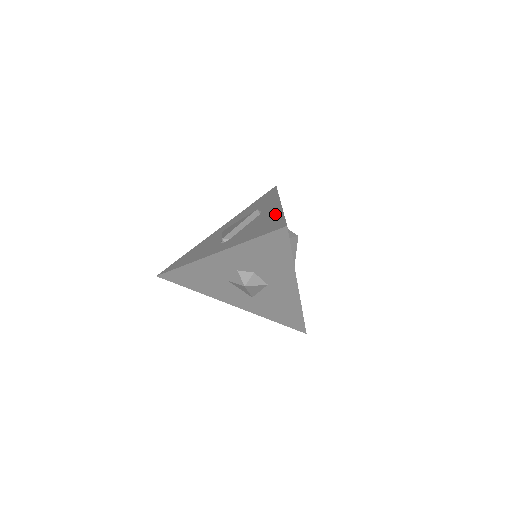
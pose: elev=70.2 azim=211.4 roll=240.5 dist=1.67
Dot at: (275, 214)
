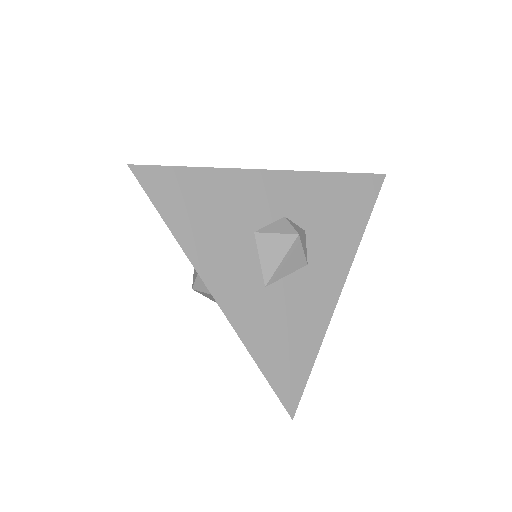
Dot at: occluded
